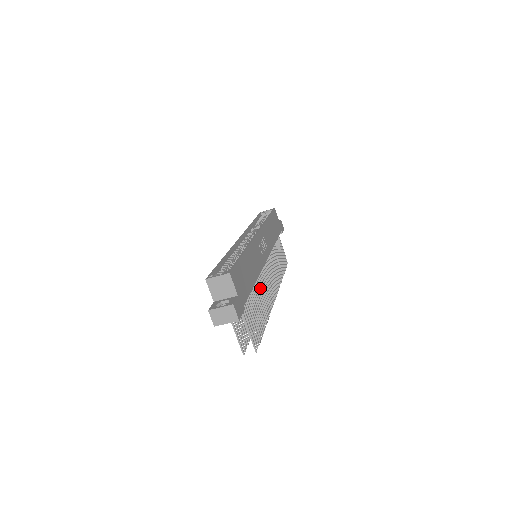
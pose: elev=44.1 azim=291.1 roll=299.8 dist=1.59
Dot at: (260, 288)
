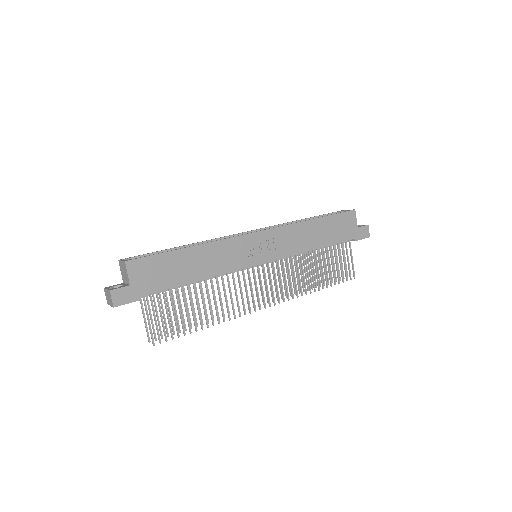
Dot at: (223, 289)
